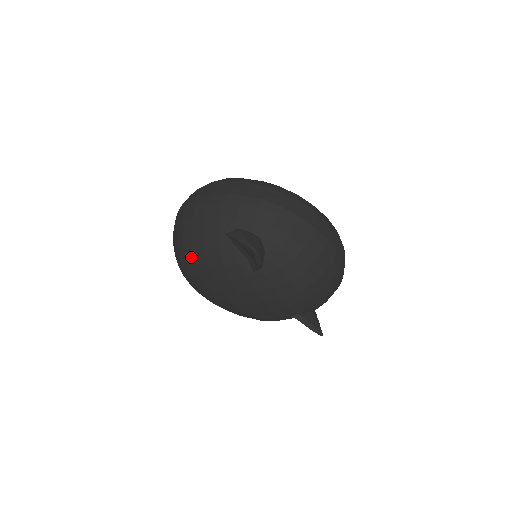
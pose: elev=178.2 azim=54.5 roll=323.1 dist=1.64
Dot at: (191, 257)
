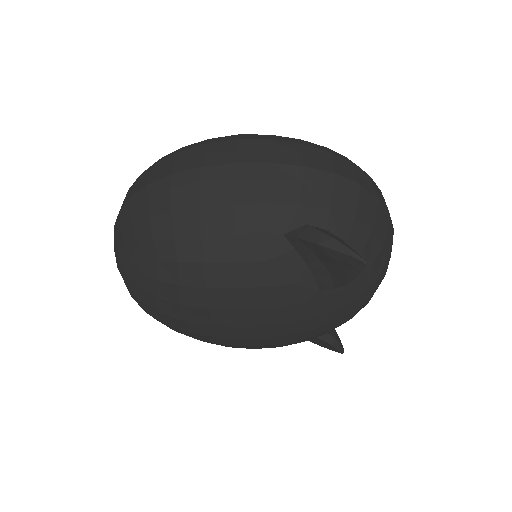
Dot at: (197, 277)
